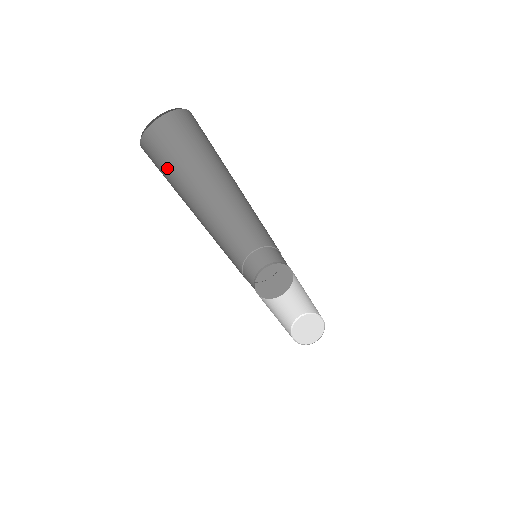
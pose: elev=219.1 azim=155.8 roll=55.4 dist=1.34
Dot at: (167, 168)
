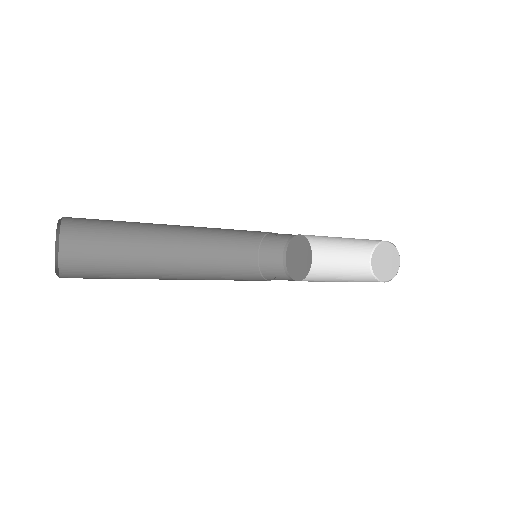
Dot at: (105, 259)
